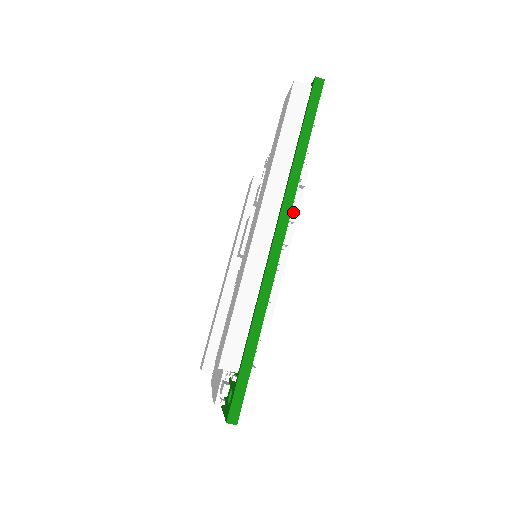
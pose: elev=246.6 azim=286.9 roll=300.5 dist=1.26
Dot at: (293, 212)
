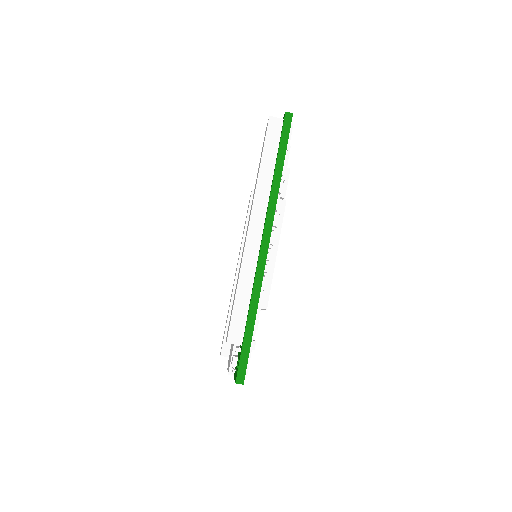
Dot at: (276, 219)
